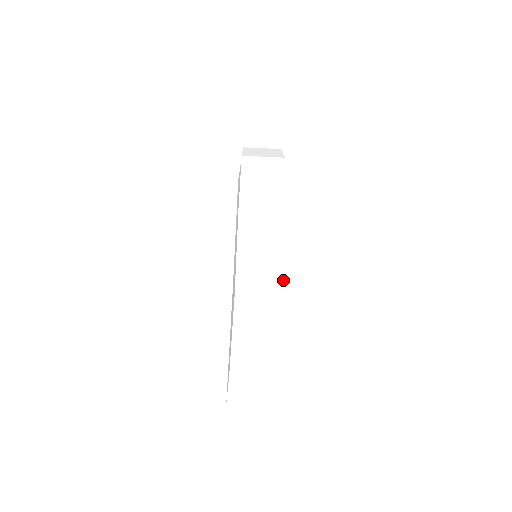
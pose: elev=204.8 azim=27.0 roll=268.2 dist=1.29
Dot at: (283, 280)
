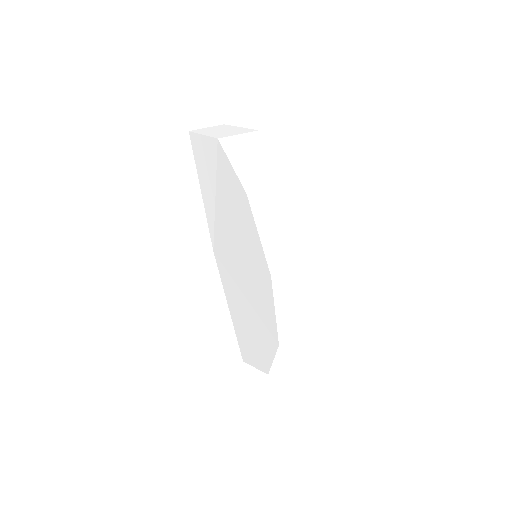
Dot at: (316, 319)
